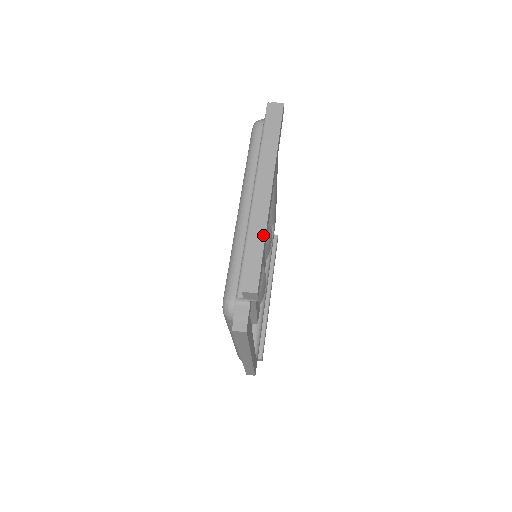
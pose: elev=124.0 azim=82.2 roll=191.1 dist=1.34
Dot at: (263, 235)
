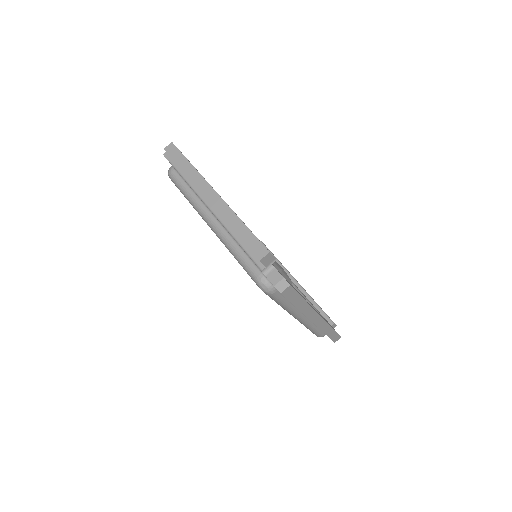
Dot at: (238, 219)
